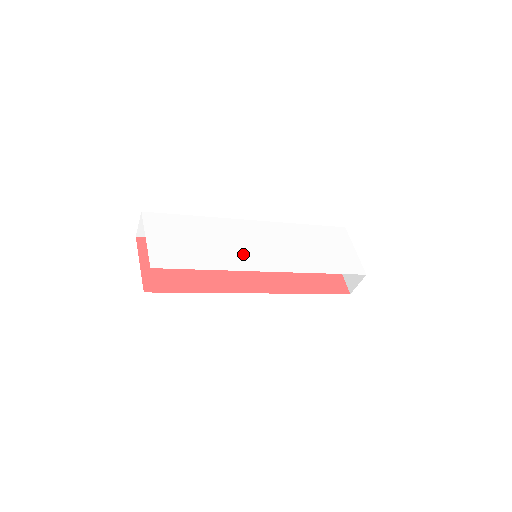
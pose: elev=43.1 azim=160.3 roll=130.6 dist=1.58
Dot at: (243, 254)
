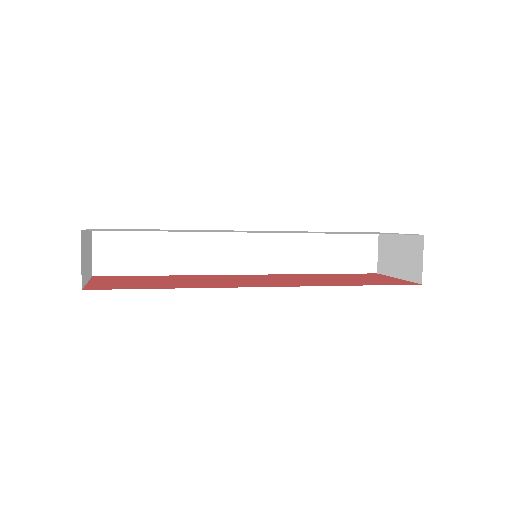
Dot at: (227, 231)
